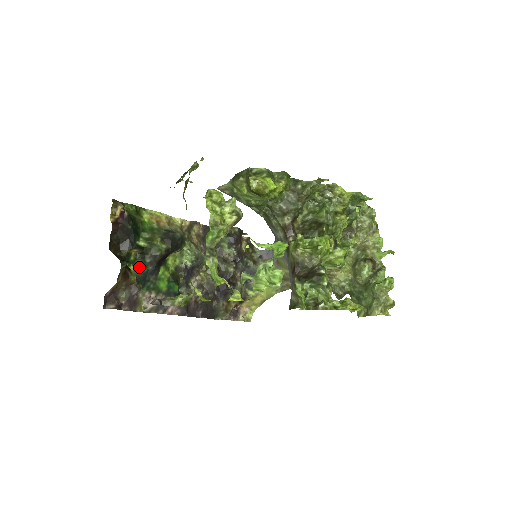
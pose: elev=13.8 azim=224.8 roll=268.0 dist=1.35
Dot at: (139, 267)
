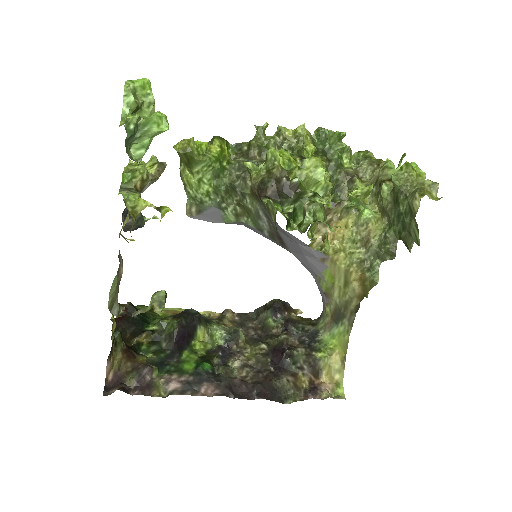
Dot at: (154, 354)
